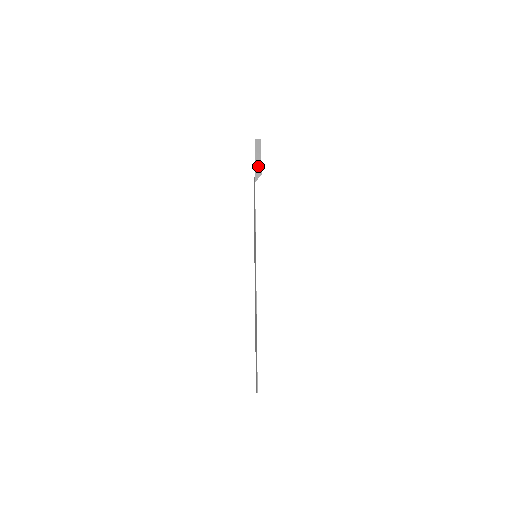
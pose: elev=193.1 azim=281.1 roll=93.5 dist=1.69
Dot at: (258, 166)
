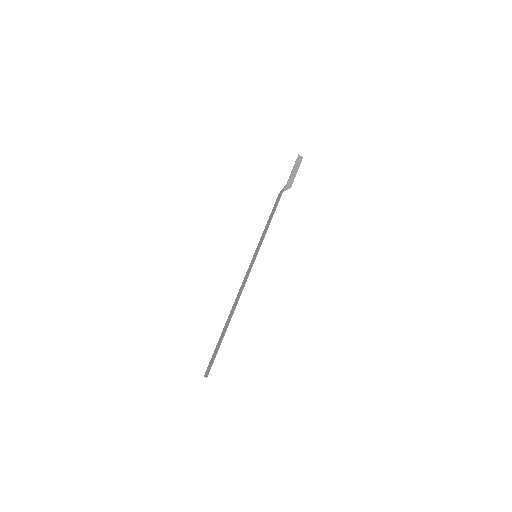
Dot at: (291, 179)
